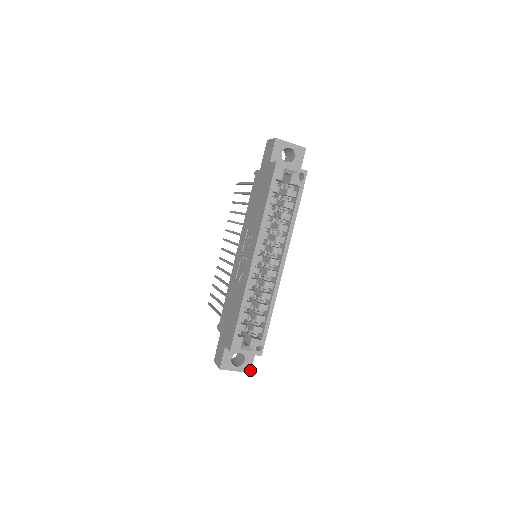
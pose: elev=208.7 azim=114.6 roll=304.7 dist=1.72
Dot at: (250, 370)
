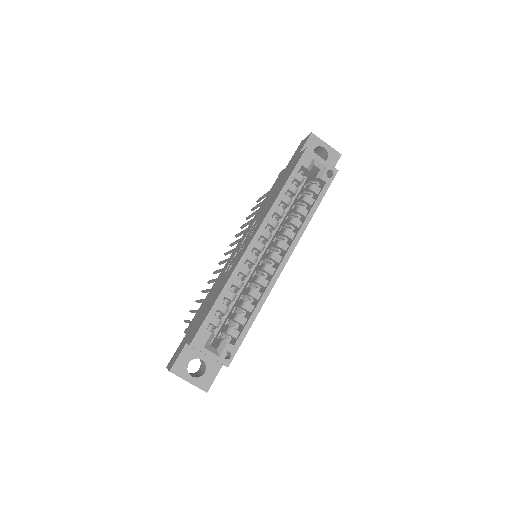
Dot at: (208, 389)
